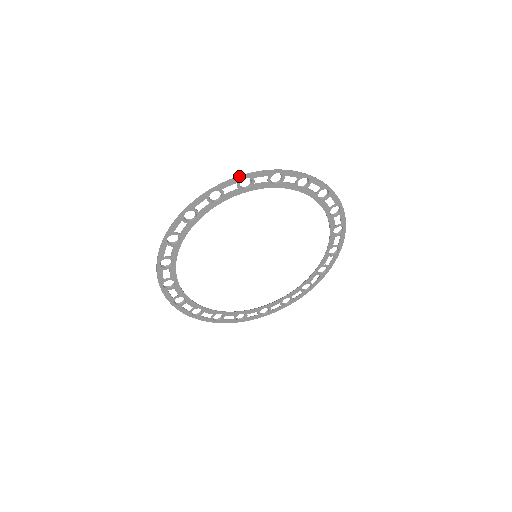
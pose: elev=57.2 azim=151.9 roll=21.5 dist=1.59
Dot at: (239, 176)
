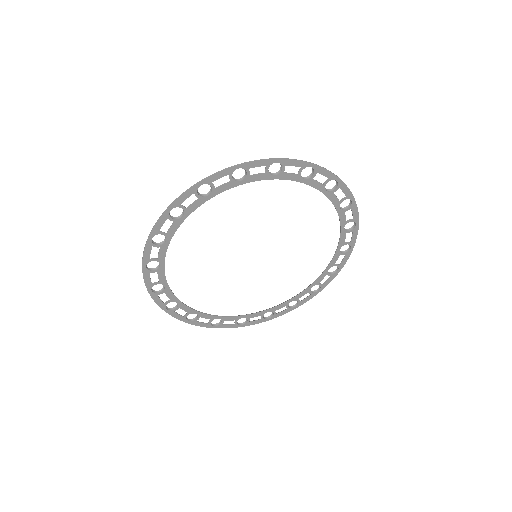
Dot at: (231, 167)
